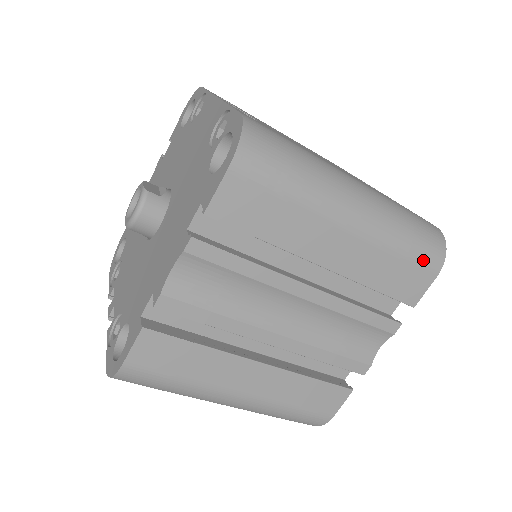
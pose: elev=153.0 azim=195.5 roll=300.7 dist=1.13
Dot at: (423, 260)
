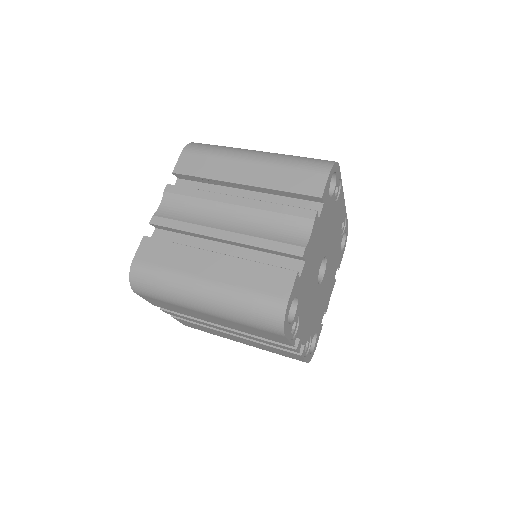
Dot at: (313, 167)
